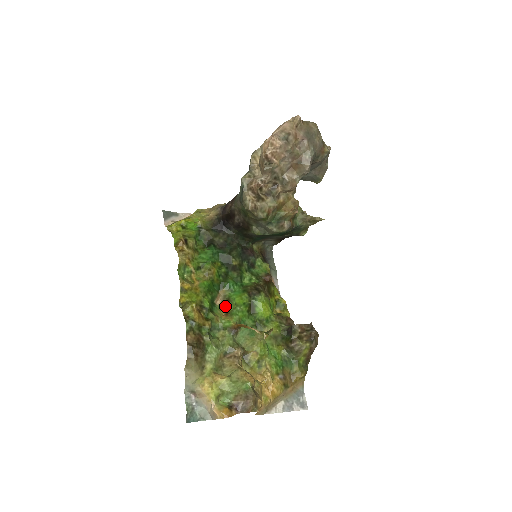
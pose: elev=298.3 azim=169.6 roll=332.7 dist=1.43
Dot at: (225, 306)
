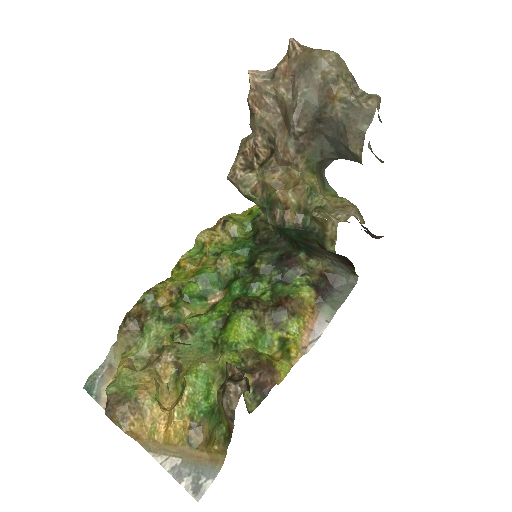
Dot at: (211, 307)
